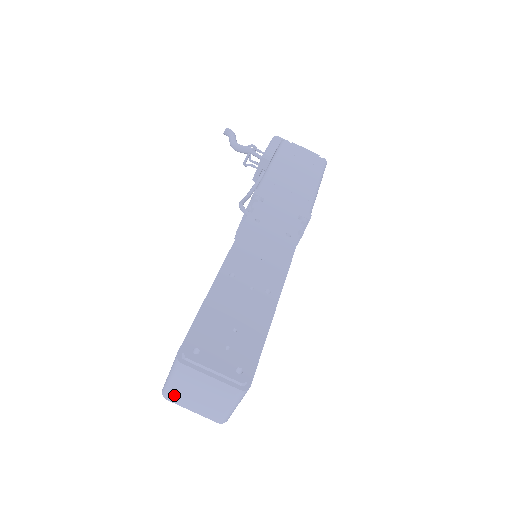
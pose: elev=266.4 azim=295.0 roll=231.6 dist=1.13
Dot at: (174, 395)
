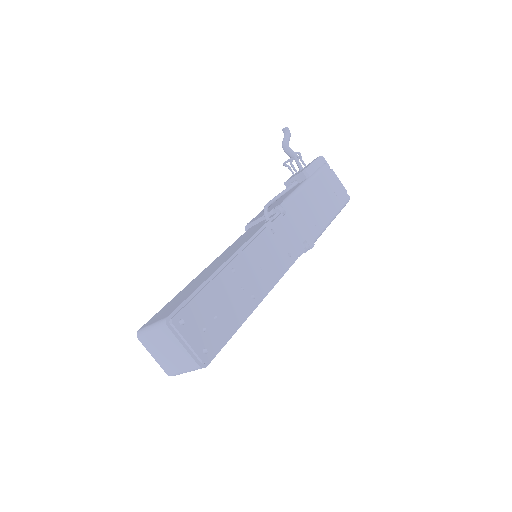
Dot at: (146, 340)
